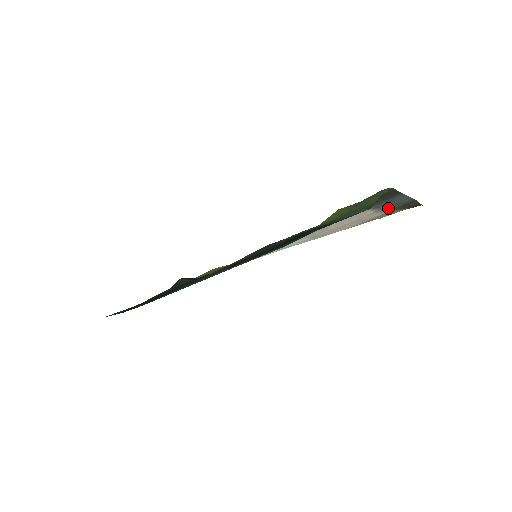
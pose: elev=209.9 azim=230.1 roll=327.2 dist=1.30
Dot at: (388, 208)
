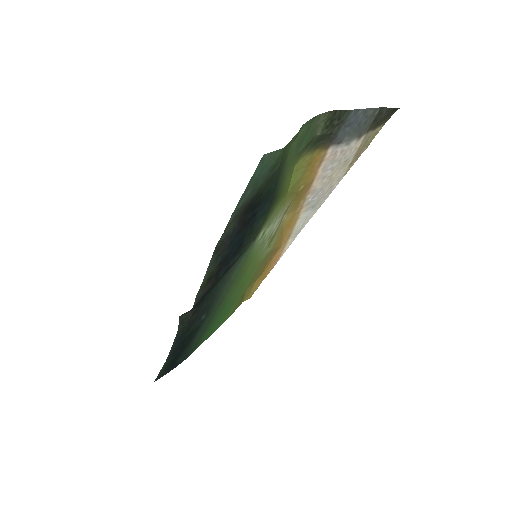
Dot at: (357, 134)
